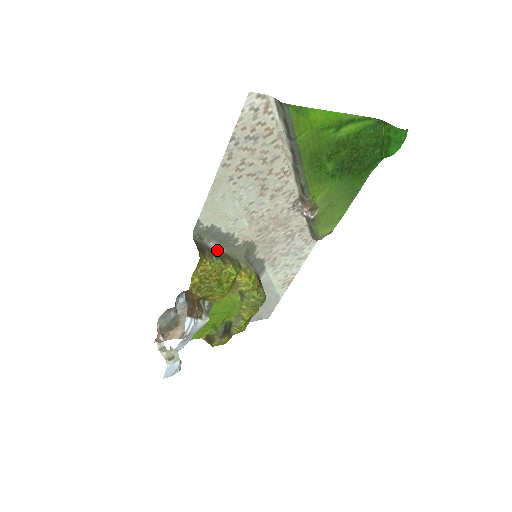
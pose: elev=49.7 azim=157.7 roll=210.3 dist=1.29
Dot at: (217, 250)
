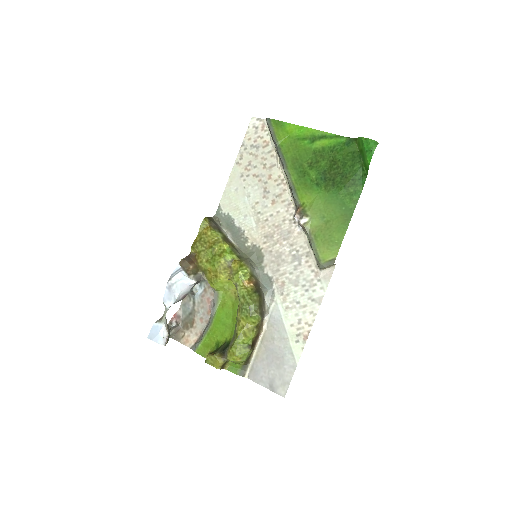
Dot at: (228, 238)
